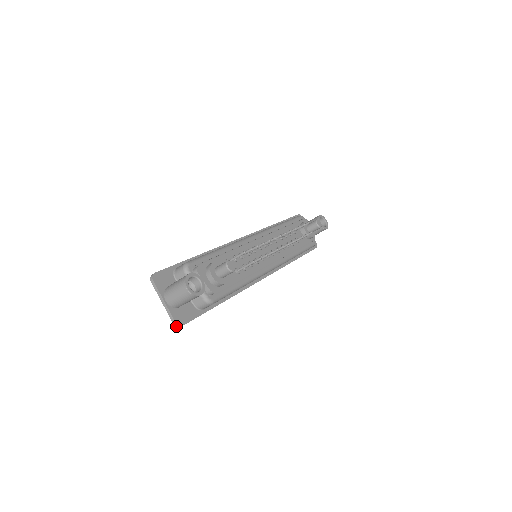
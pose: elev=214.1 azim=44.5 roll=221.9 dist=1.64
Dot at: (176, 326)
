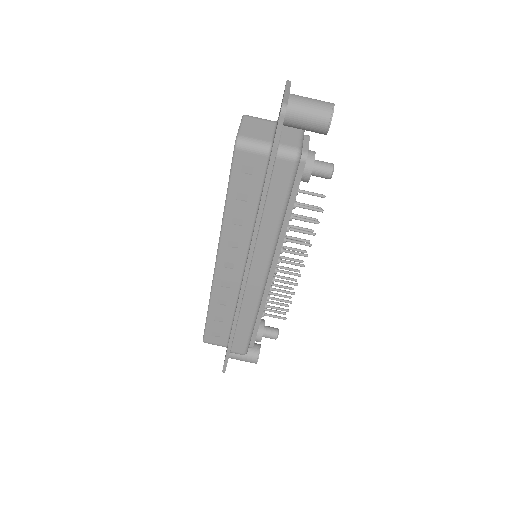
Dot at: (282, 106)
